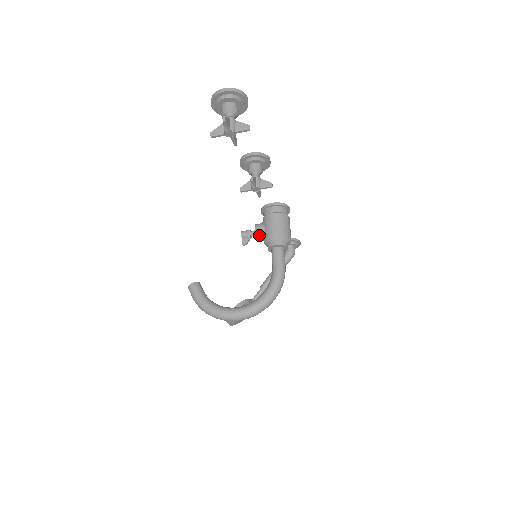
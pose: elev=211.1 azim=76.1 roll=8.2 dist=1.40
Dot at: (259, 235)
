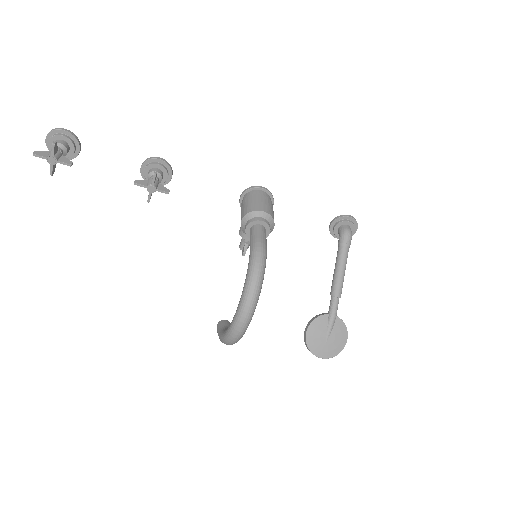
Dot at: (243, 234)
